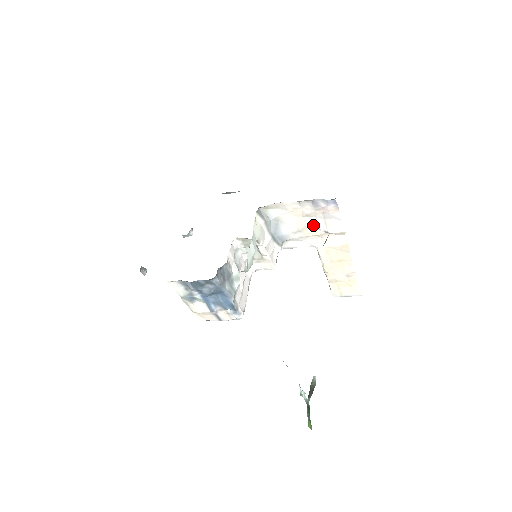
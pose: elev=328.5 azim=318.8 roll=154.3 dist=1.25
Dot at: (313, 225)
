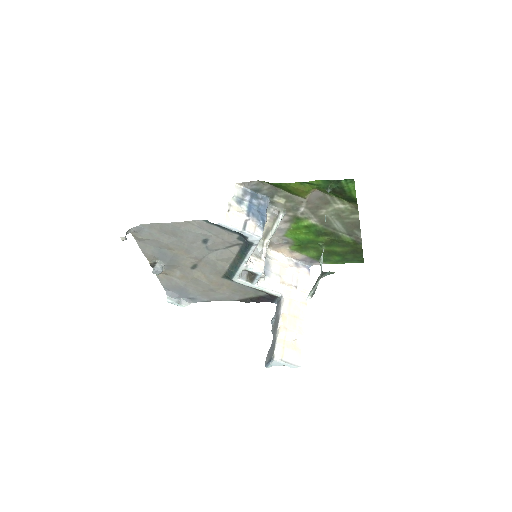
Dot at: (290, 277)
